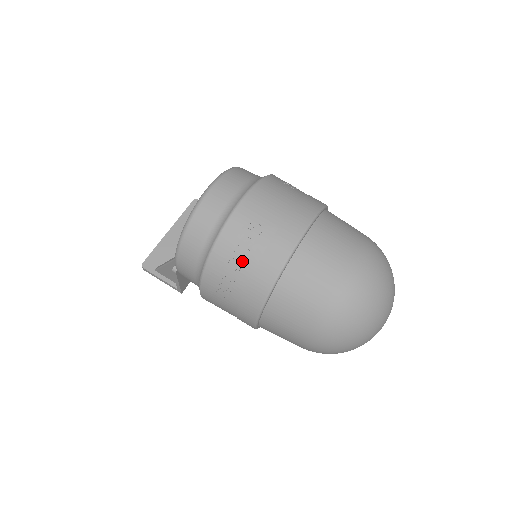
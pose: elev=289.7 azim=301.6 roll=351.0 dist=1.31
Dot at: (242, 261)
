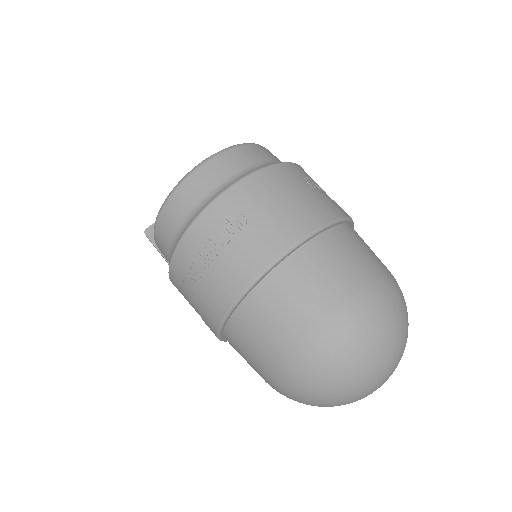
Dot at: (212, 257)
